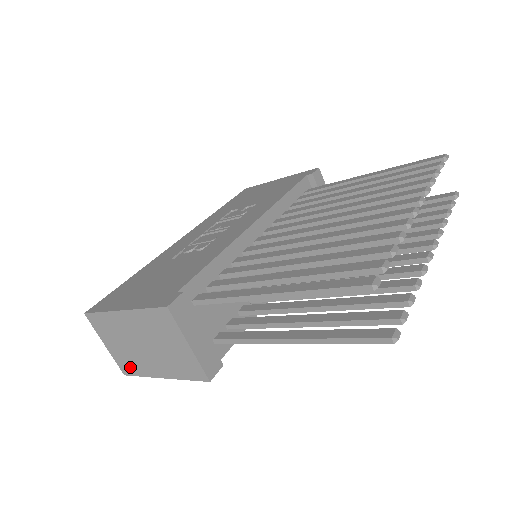
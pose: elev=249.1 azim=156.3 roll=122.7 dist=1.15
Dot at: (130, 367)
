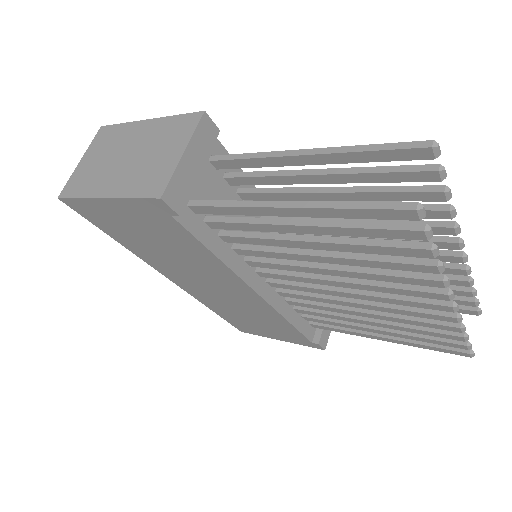
Dot at: (78, 186)
